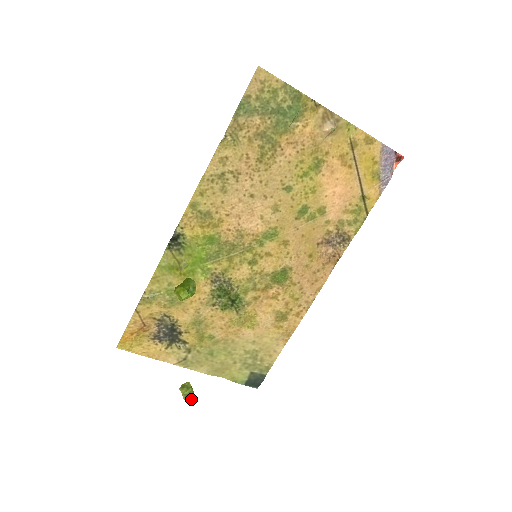
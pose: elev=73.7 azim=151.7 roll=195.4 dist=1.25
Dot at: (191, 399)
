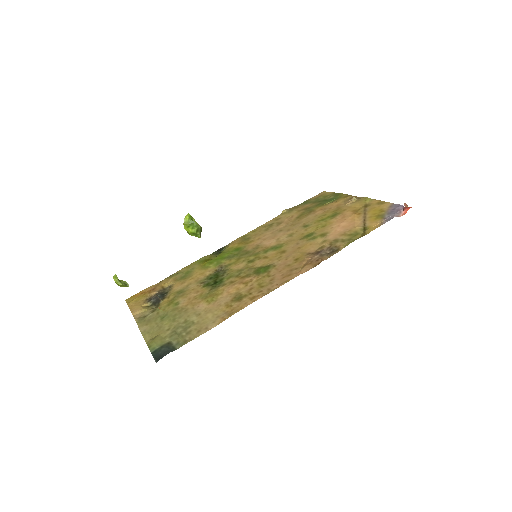
Dot at: (116, 277)
